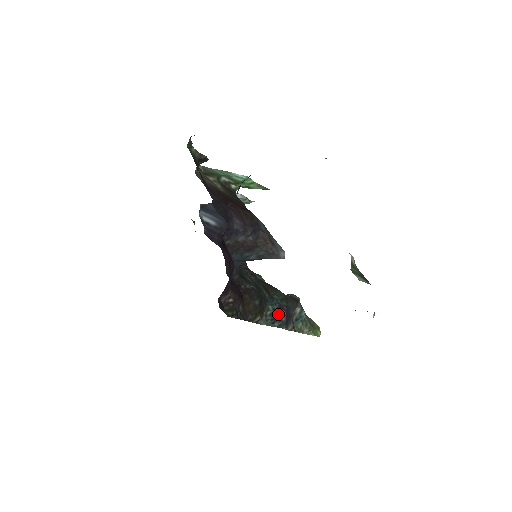
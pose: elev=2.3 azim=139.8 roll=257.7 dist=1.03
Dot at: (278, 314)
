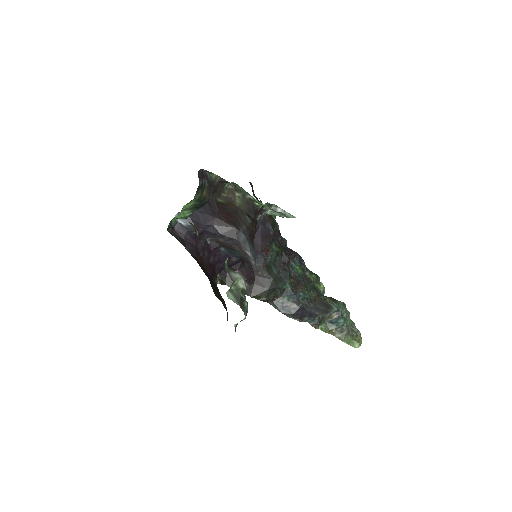
Dot at: (290, 306)
